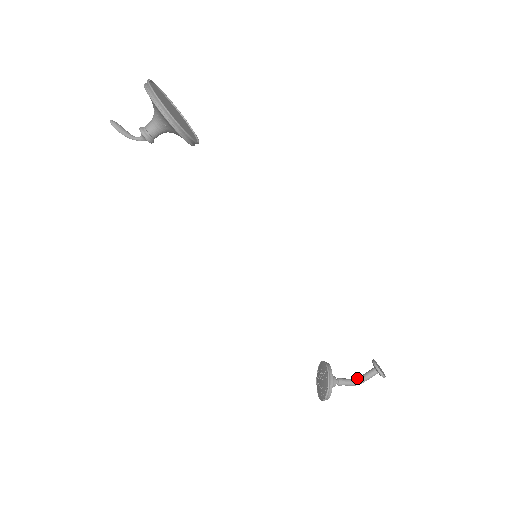
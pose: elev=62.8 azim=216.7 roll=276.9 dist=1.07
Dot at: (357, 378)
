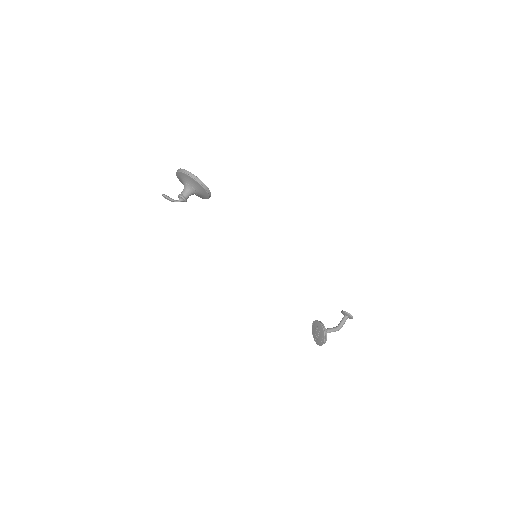
Dot at: occluded
